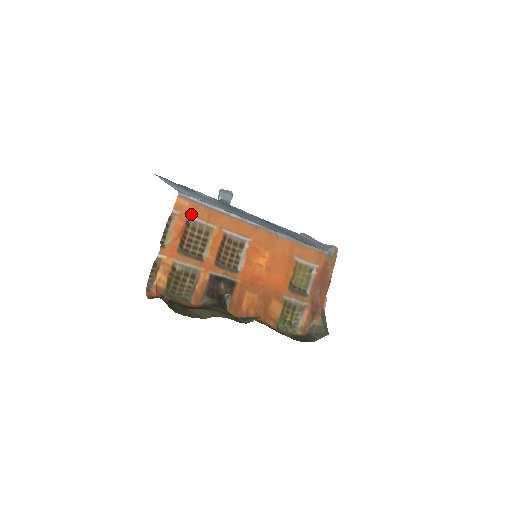
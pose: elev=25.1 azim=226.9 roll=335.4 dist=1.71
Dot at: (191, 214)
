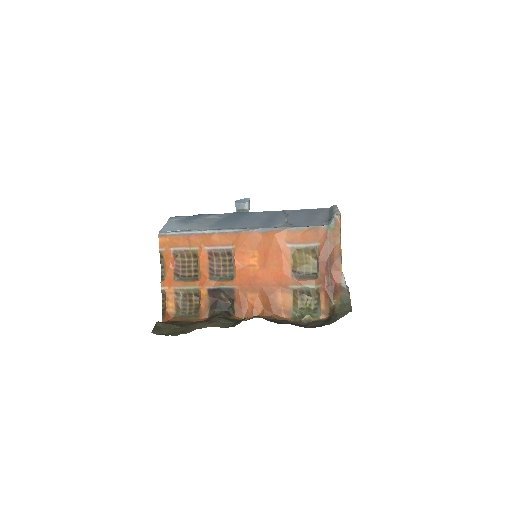
Dot at: (174, 246)
